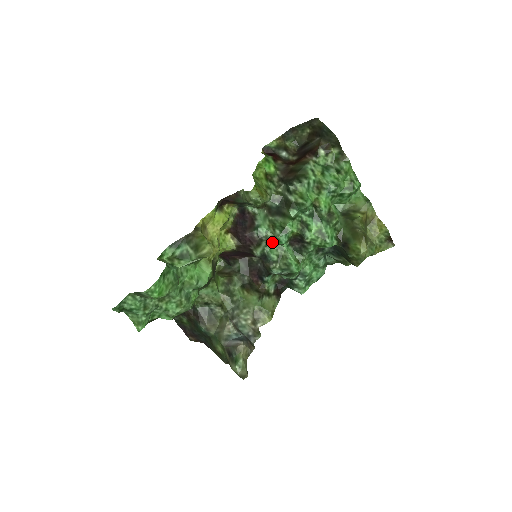
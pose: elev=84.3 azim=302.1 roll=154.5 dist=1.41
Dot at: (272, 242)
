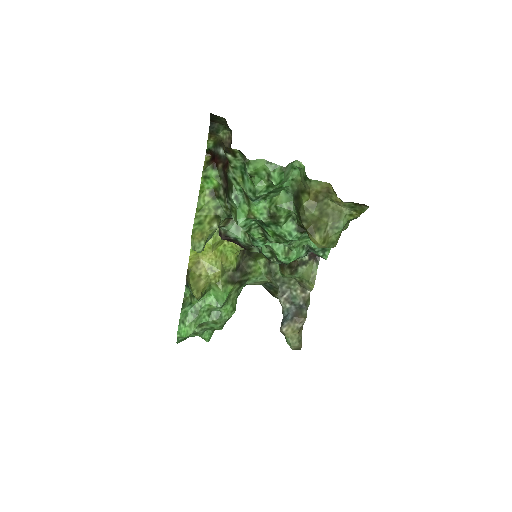
Dot at: occluded
